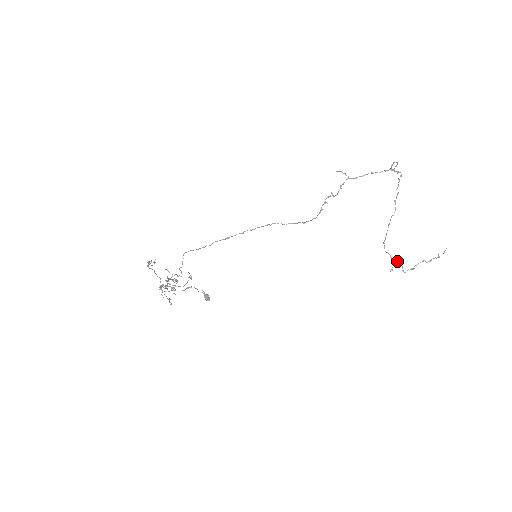
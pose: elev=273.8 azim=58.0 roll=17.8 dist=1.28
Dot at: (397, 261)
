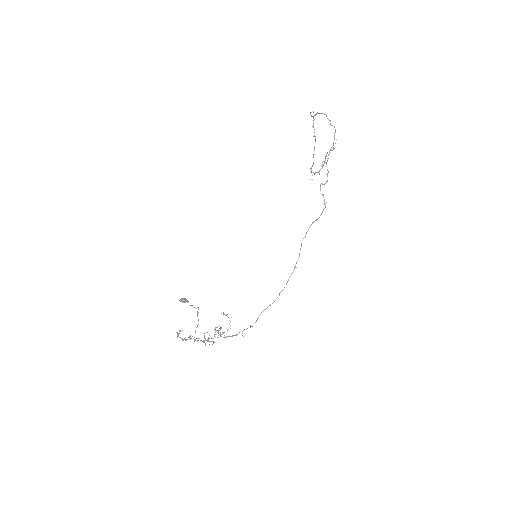
Dot at: occluded
